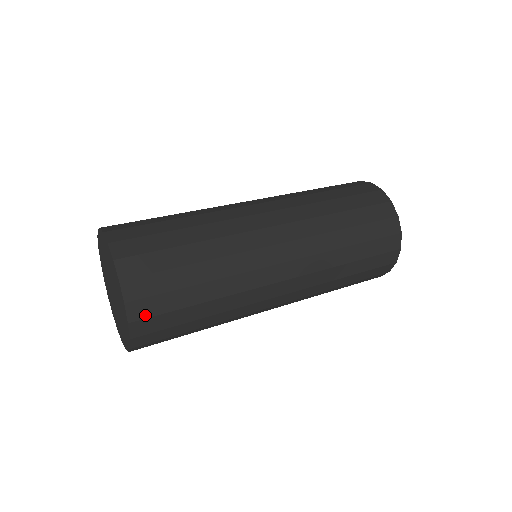
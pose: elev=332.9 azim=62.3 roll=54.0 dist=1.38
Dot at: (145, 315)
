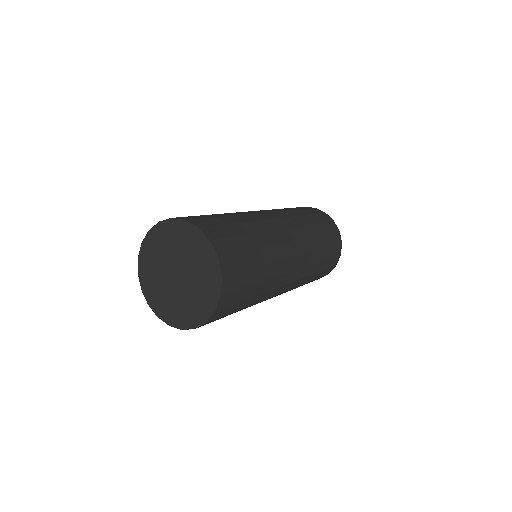
Dot at: (226, 304)
